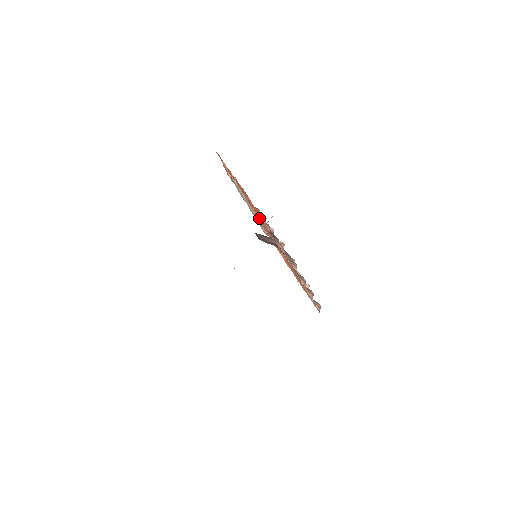
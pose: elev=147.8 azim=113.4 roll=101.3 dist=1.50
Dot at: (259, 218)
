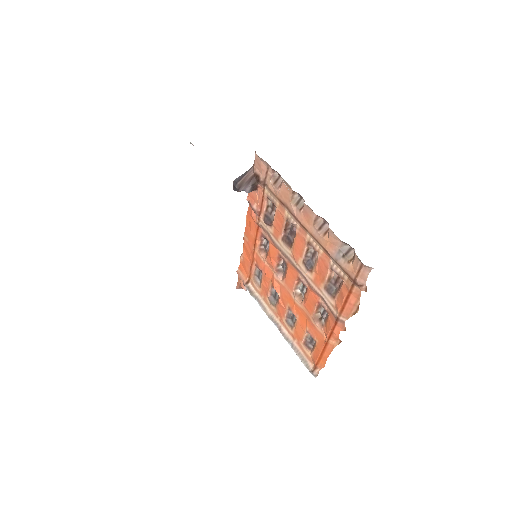
Dot at: (252, 215)
